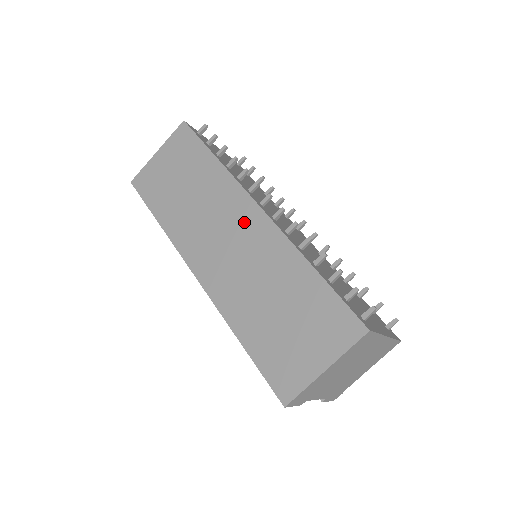
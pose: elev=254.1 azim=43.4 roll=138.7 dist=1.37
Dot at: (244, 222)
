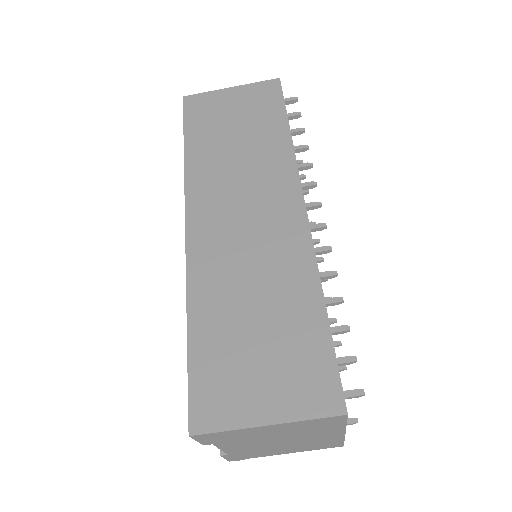
Dot at: (278, 209)
